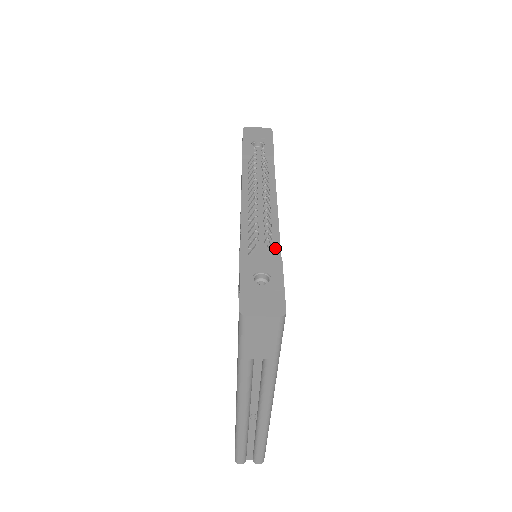
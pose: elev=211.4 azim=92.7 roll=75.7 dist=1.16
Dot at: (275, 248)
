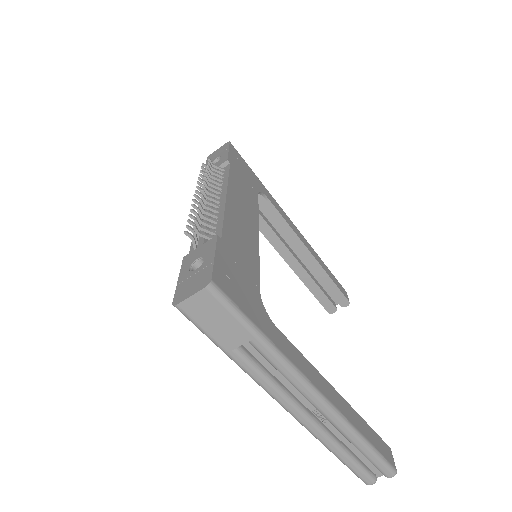
Dot at: (217, 232)
